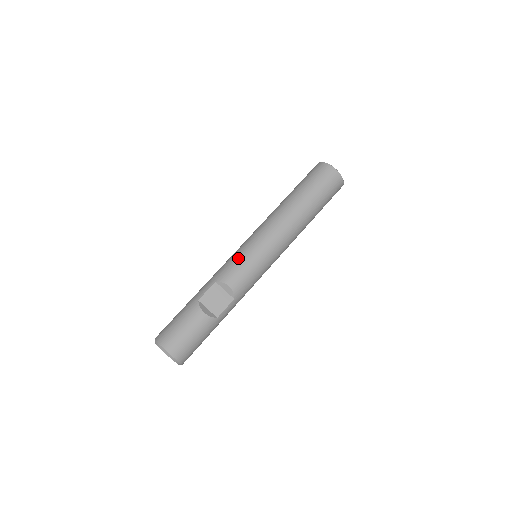
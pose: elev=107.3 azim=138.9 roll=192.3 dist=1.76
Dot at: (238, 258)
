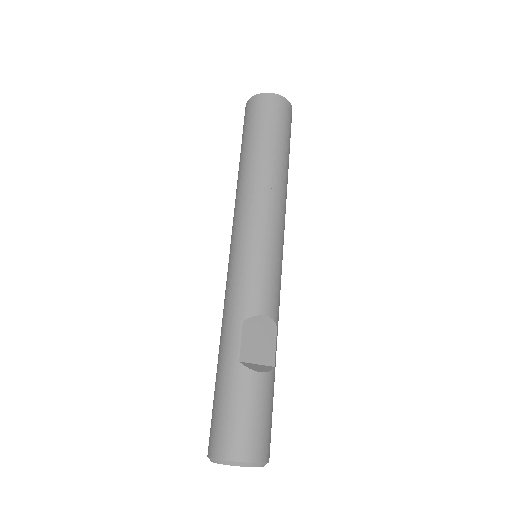
Dot at: (249, 271)
